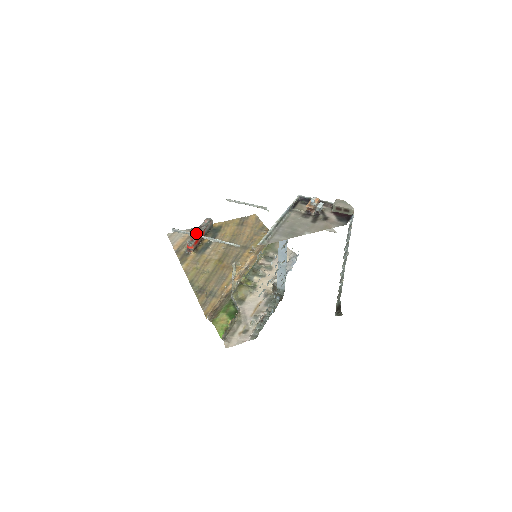
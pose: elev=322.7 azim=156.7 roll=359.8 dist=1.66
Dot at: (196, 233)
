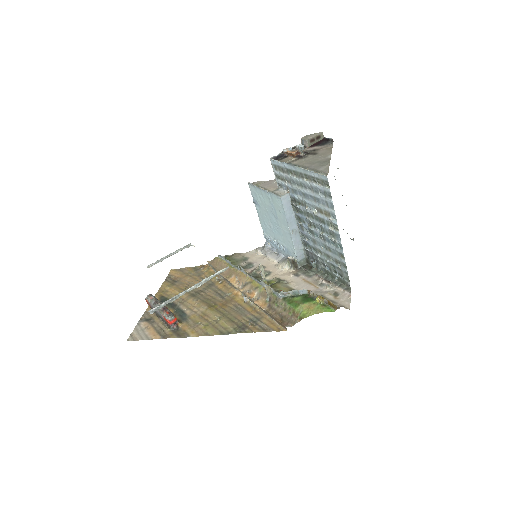
Dot at: (162, 307)
